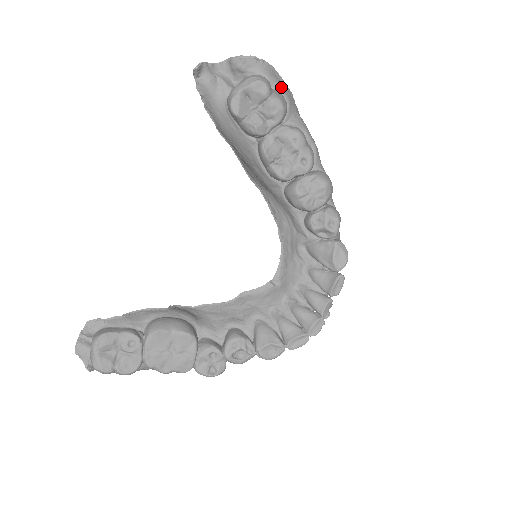
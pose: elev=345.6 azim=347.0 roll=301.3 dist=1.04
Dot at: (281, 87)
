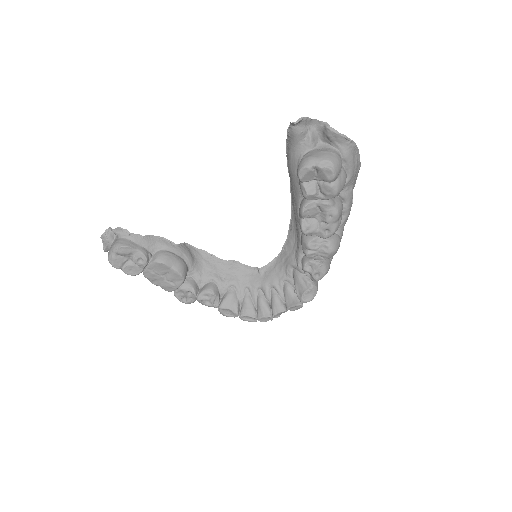
Dot at: (352, 166)
